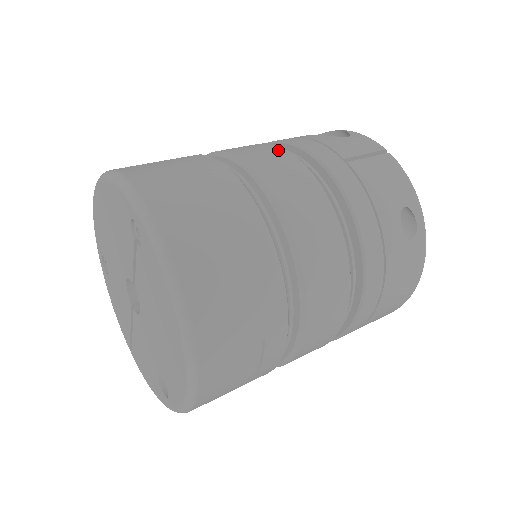
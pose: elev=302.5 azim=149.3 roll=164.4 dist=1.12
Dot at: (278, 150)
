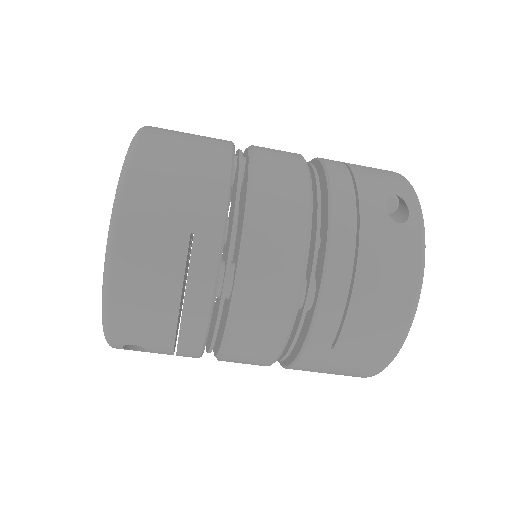
Dot at: occluded
